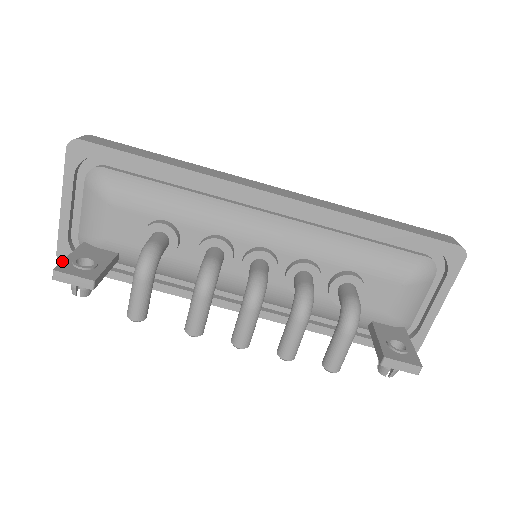
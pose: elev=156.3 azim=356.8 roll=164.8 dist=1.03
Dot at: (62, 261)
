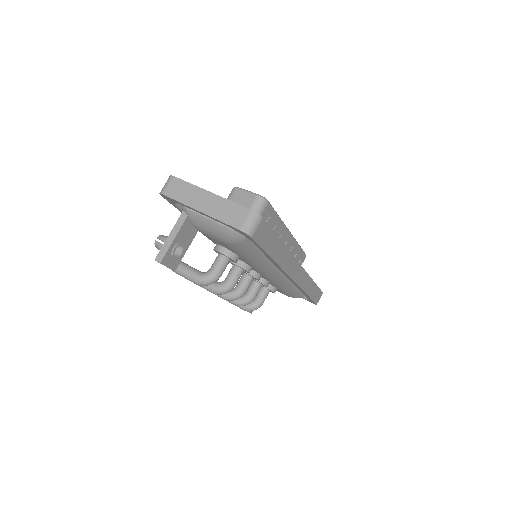
Dot at: (168, 250)
